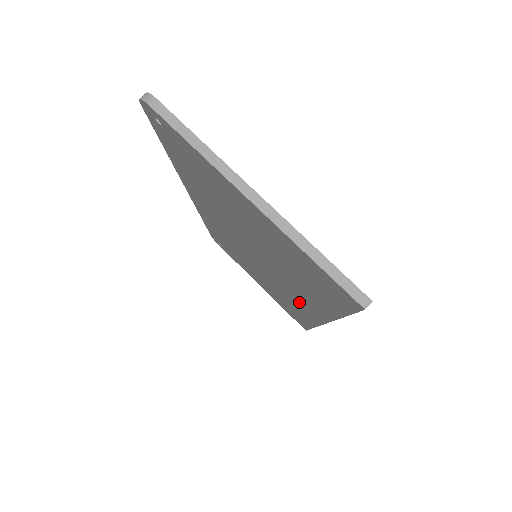
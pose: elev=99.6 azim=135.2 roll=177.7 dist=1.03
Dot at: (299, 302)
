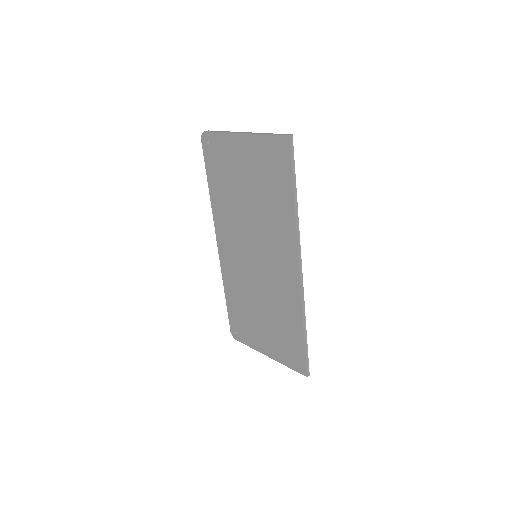
Dot at: (283, 265)
